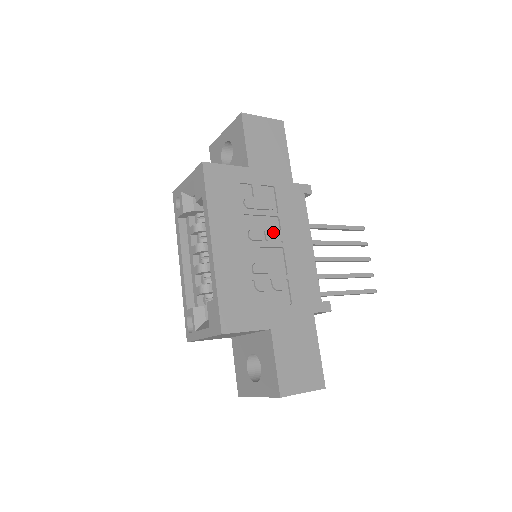
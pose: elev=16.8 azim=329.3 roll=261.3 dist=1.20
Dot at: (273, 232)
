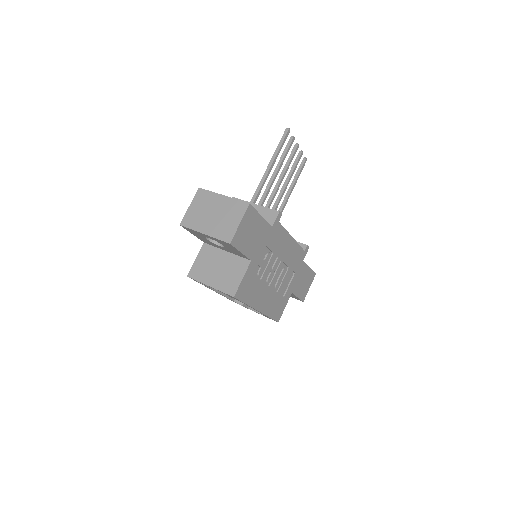
Dot at: (276, 264)
